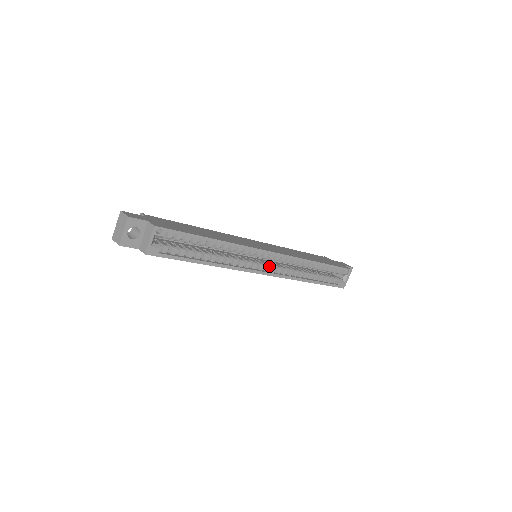
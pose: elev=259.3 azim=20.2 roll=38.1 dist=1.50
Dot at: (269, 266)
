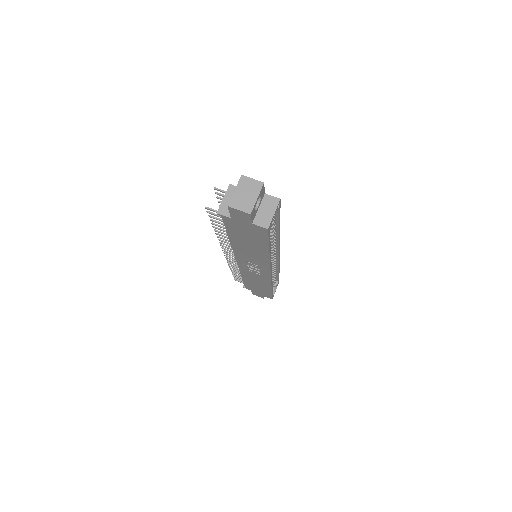
Dot at: occluded
